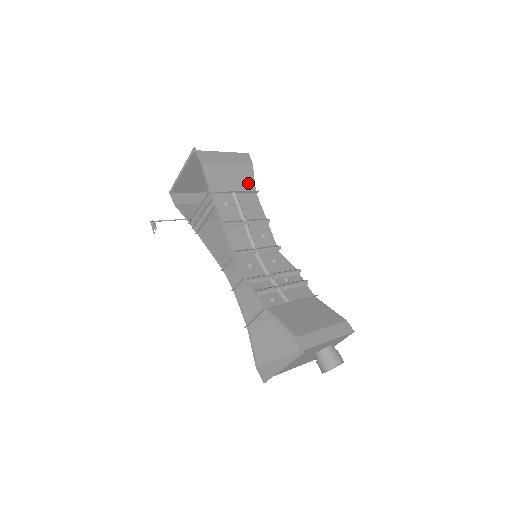
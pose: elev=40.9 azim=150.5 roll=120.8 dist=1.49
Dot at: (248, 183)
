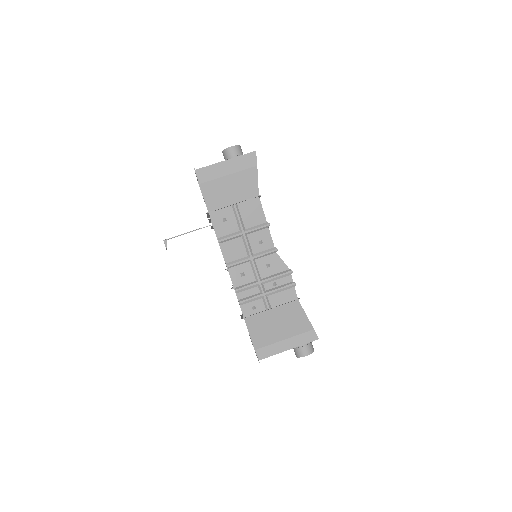
Dot at: (250, 189)
